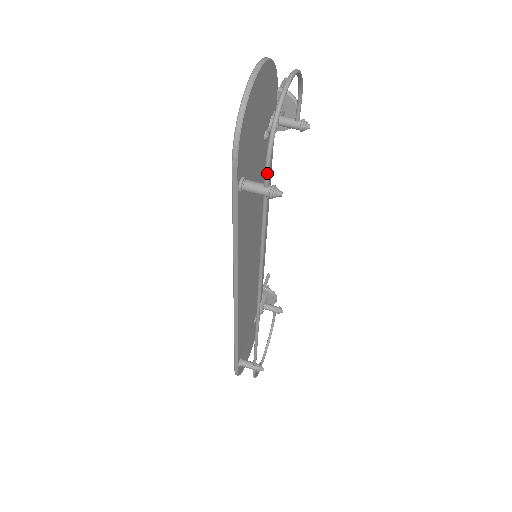
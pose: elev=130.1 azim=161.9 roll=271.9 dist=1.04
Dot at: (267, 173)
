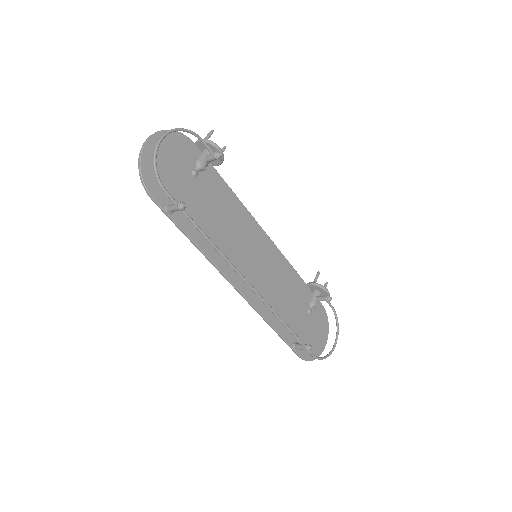
Dot at: (168, 196)
